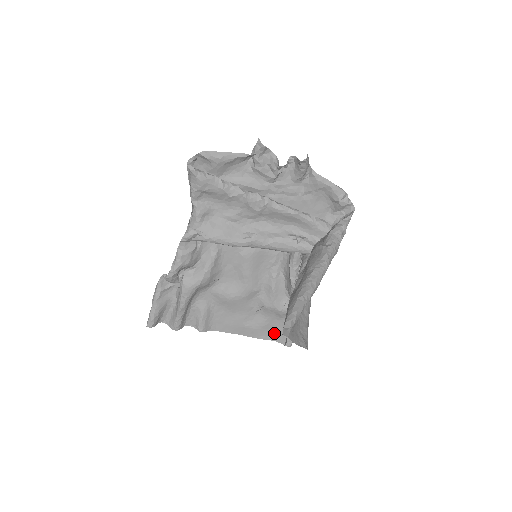
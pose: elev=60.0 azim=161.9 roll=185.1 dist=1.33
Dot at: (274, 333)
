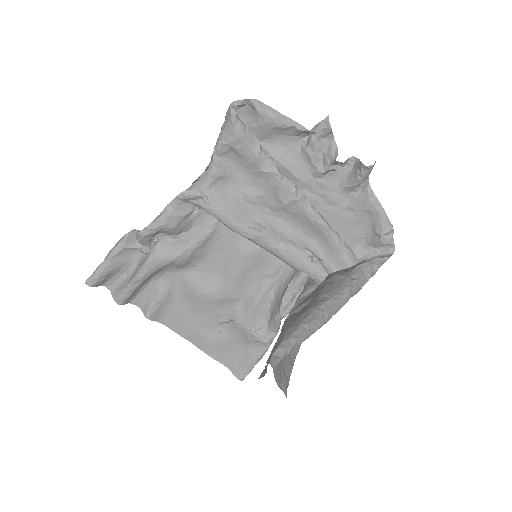
Dot at: (230, 357)
